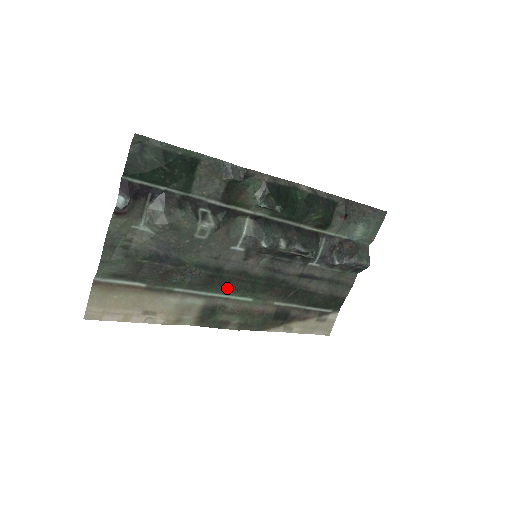
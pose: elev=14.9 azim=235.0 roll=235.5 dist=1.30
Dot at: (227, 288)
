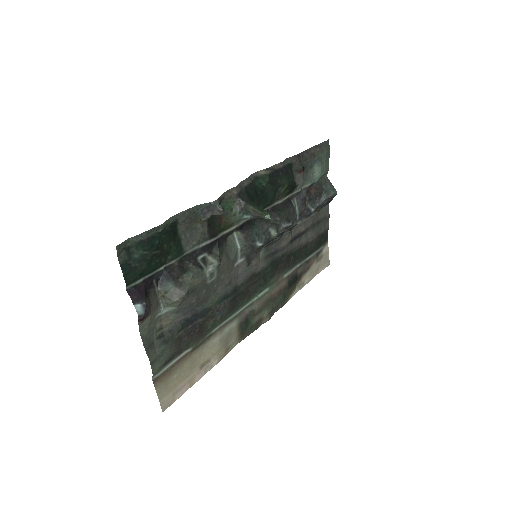
Dot at: (248, 297)
